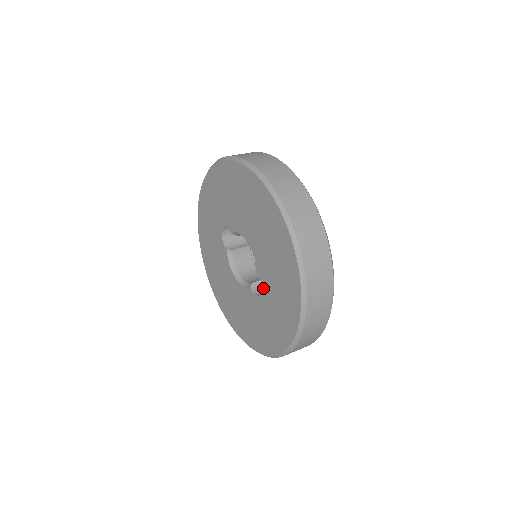
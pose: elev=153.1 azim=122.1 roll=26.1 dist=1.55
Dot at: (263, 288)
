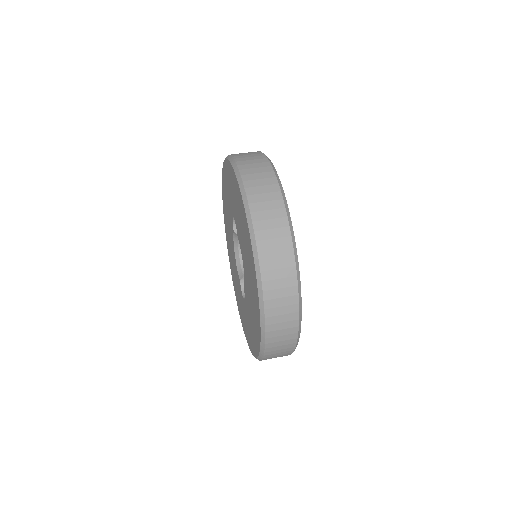
Dot at: (245, 301)
